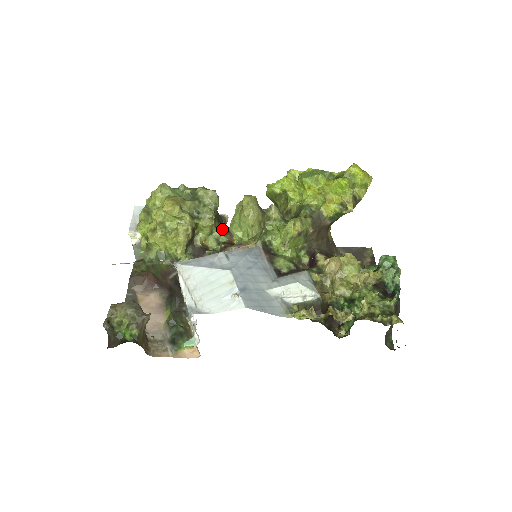
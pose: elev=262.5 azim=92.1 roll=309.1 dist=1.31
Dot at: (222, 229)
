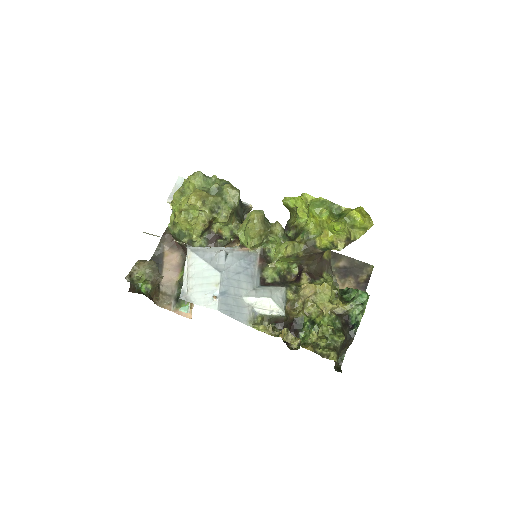
Dot at: (237, 223)
